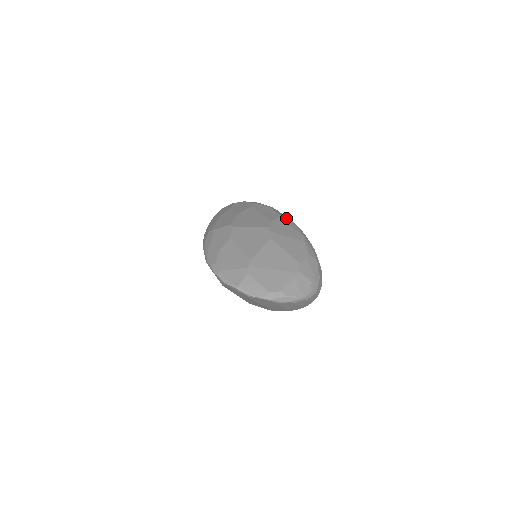
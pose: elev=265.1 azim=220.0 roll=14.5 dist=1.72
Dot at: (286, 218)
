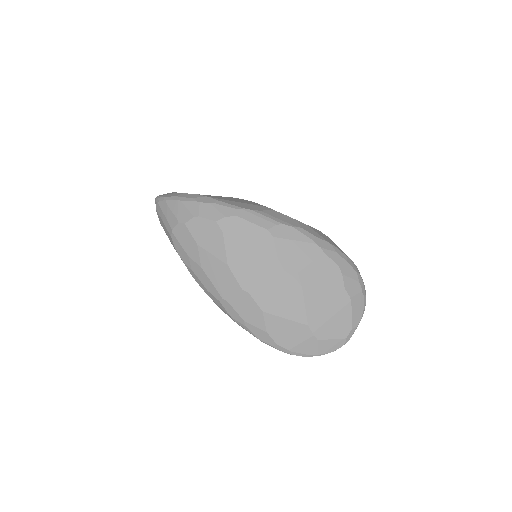
Dot at: (276, 228)
